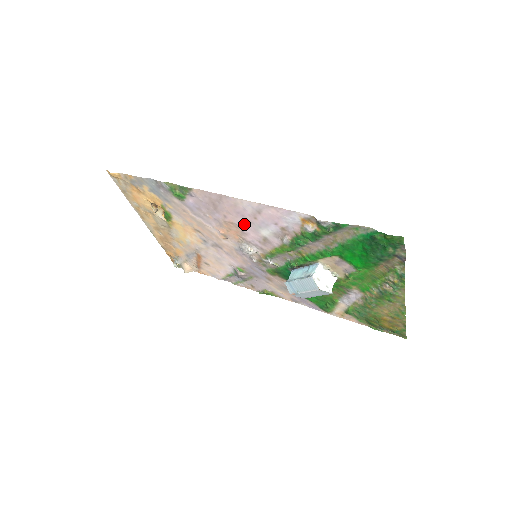
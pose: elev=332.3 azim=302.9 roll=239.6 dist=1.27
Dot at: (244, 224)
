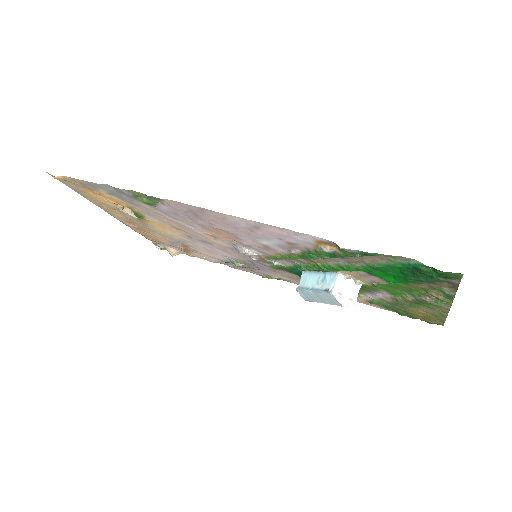
Dot at: (238, 233)
